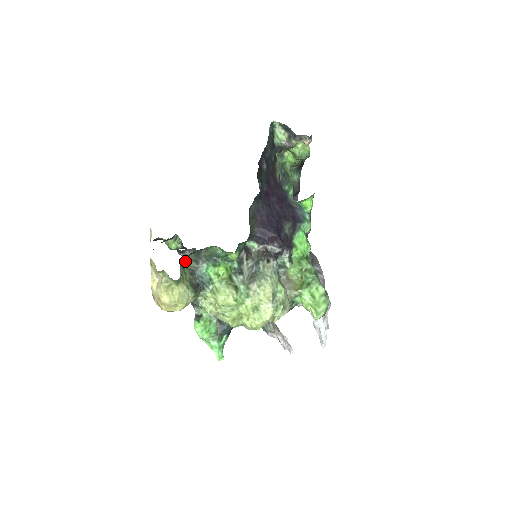
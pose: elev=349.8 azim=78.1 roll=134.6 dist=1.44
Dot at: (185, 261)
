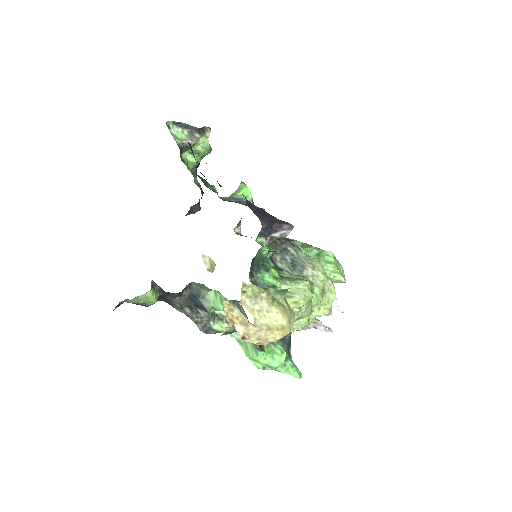
Dot at: occluded
